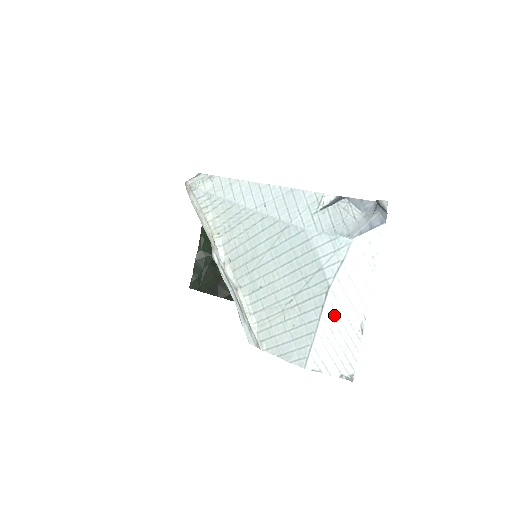
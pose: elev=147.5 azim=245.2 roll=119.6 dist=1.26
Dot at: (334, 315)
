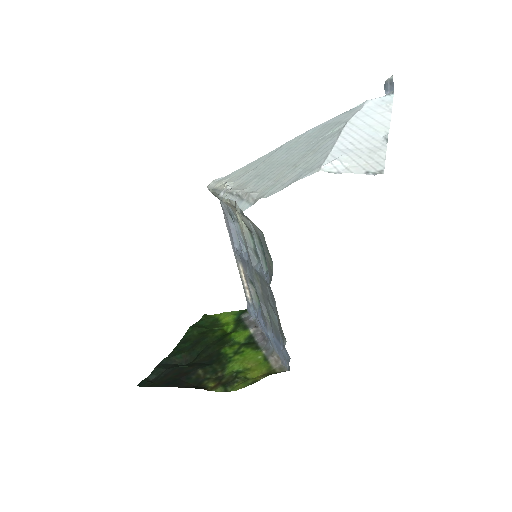
Dot at: (353, 134)
